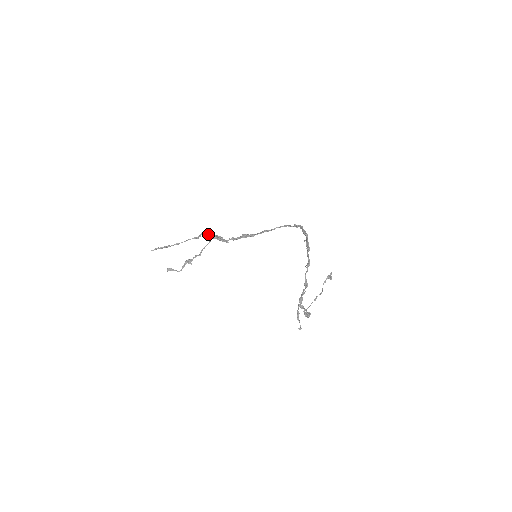
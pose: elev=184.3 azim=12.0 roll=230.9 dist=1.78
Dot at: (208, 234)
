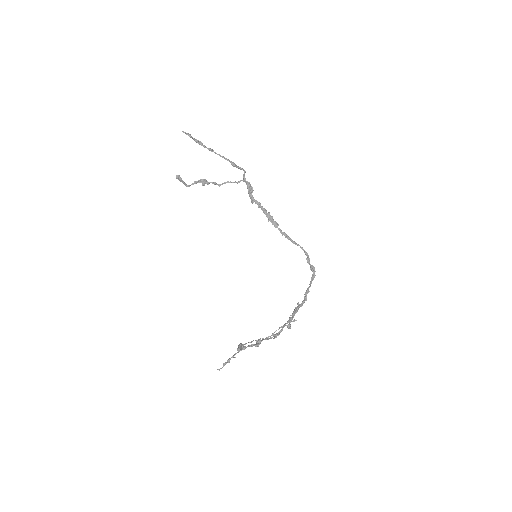
Dot at: occluded
